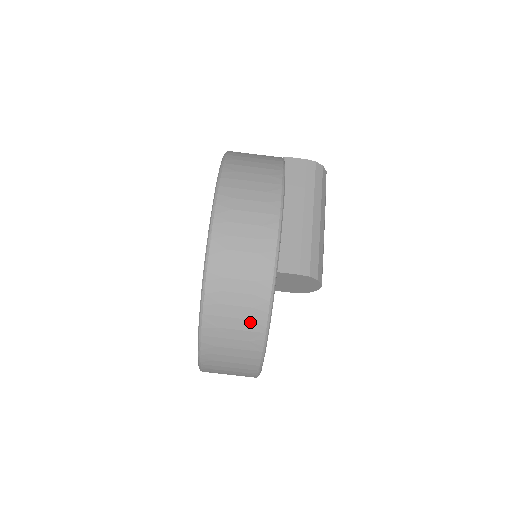
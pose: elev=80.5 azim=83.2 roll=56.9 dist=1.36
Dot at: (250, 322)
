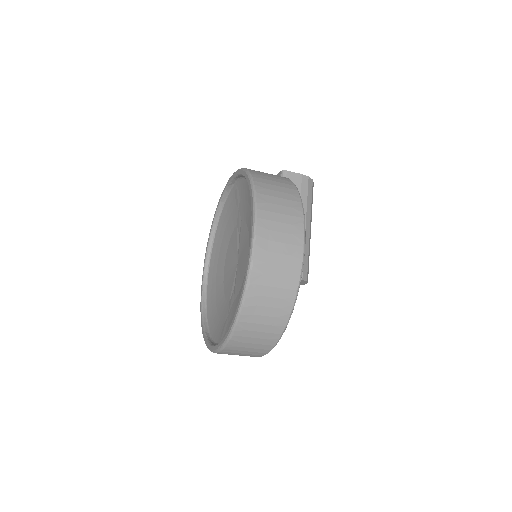
Dot at: (273, 327)
